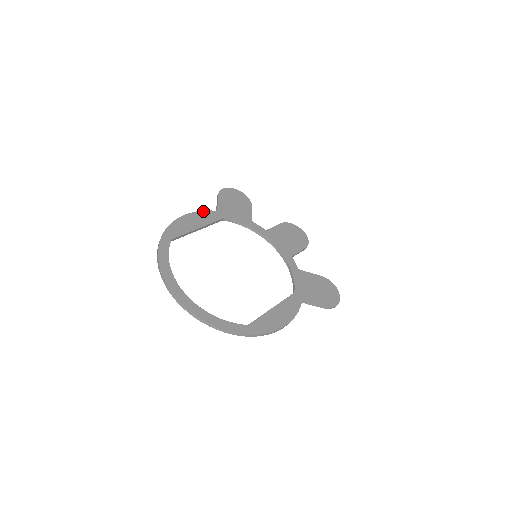
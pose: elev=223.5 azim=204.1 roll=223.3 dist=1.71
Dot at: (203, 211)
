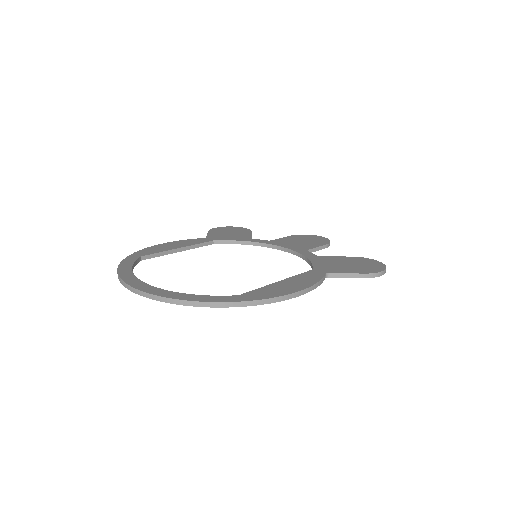
Dot at: (187, 240)
